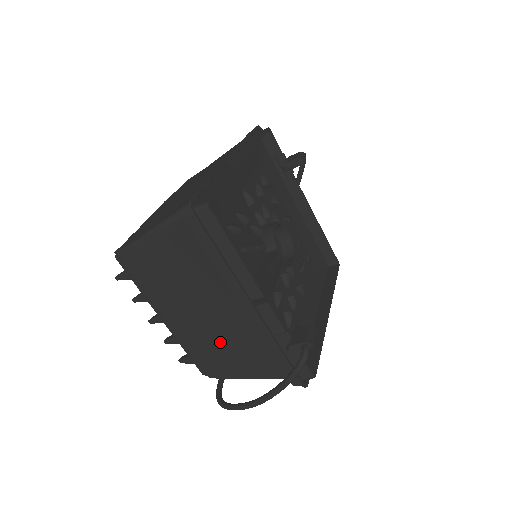
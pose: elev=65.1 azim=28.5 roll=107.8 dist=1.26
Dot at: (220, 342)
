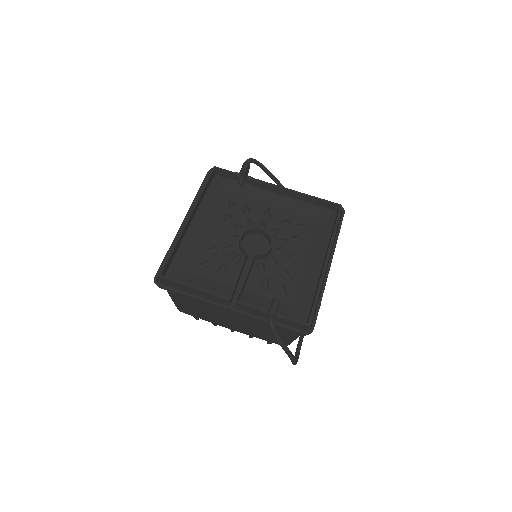
Dot at: (256, 329)
